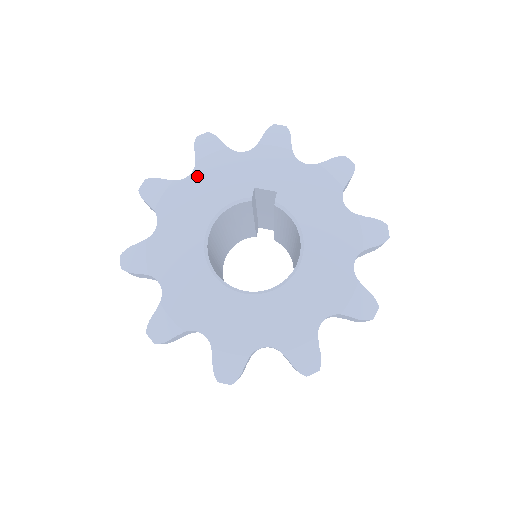
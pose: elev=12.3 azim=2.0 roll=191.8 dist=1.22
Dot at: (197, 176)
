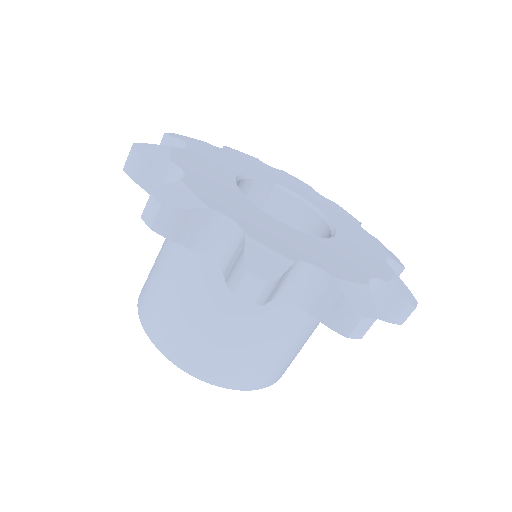
Dot at: (194, 150)
